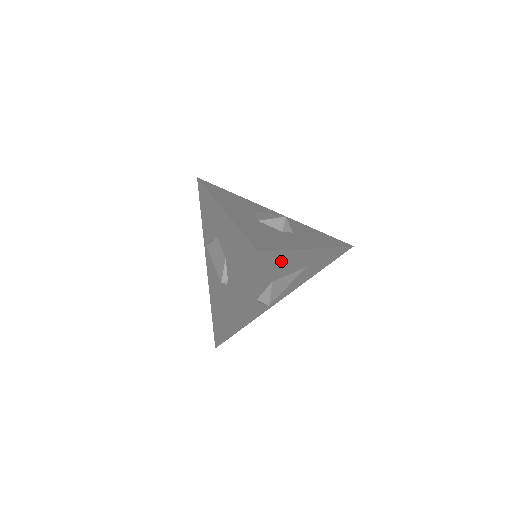
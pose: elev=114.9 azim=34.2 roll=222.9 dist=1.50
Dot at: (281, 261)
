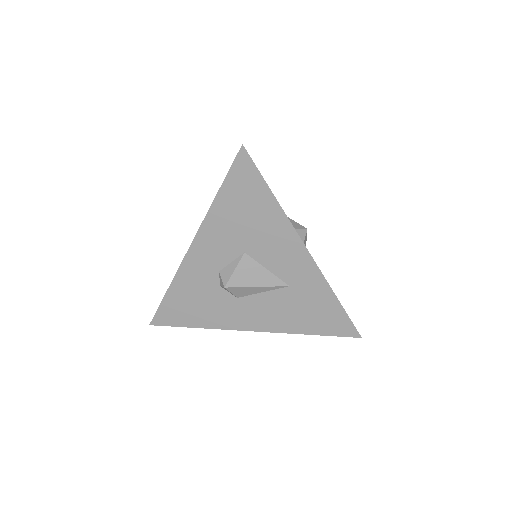
Dot at: (263, 214)
